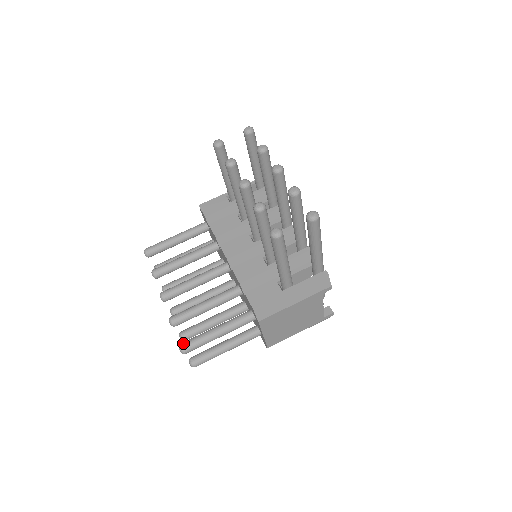
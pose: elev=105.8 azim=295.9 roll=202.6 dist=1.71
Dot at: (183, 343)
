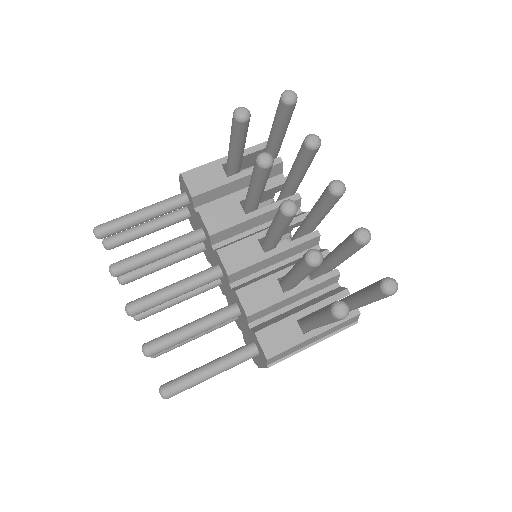
Dot at: (166, 388)
